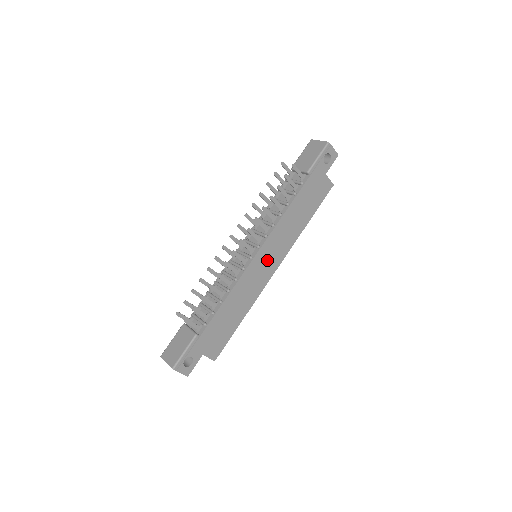
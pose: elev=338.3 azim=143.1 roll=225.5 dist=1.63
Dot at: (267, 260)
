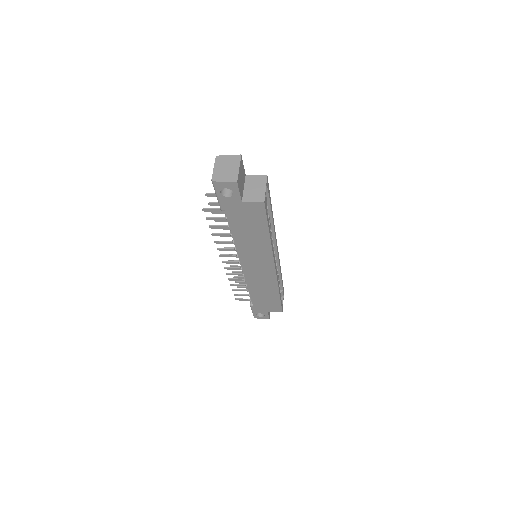
Dot at: (257, 267)
